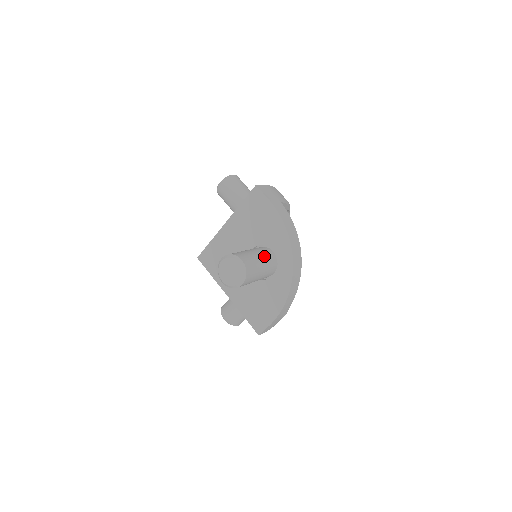
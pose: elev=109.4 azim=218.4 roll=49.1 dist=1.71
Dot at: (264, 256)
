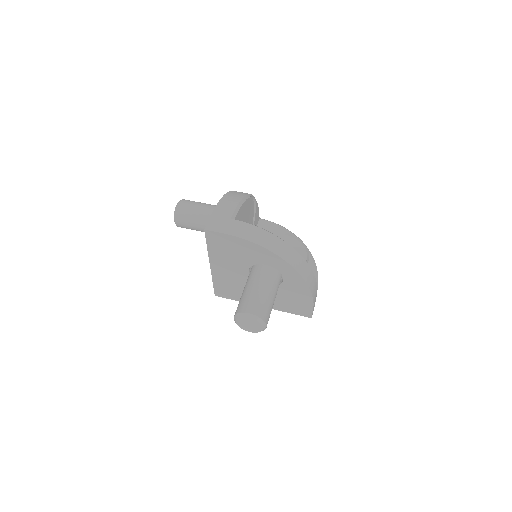
Dot at: (263, 281)
